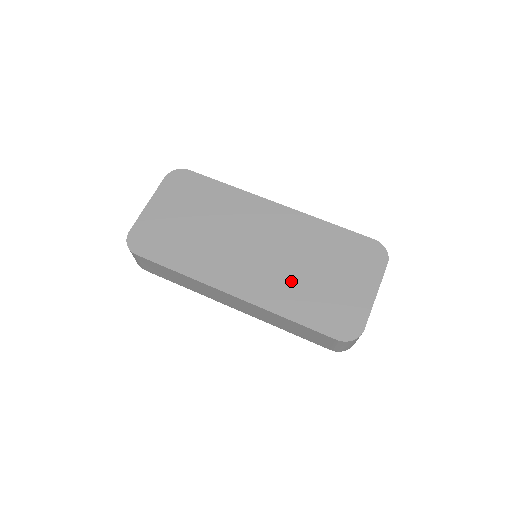
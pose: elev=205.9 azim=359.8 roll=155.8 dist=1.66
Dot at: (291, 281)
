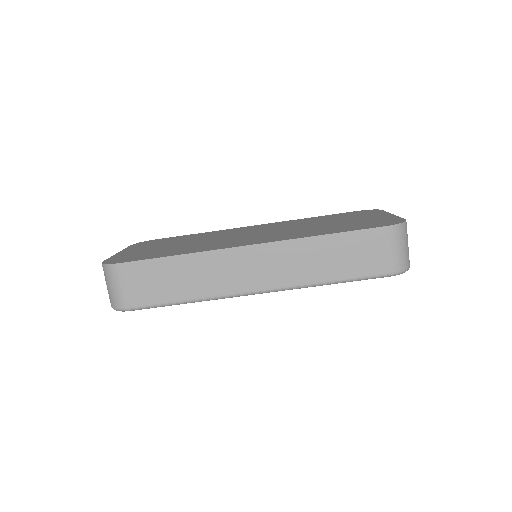
Dot at: (305, 230)
